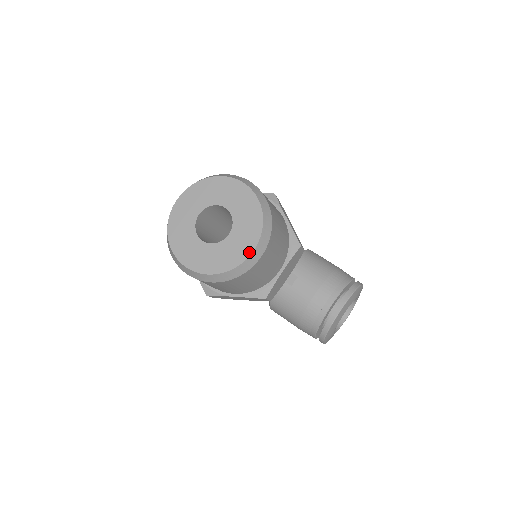
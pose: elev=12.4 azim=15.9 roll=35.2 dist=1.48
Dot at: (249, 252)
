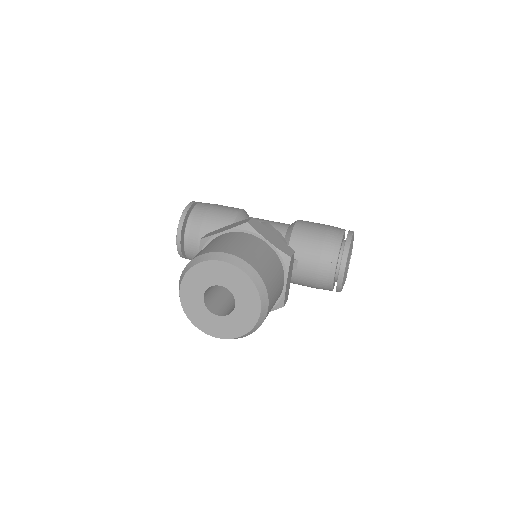
Dot at: (258, 313)
